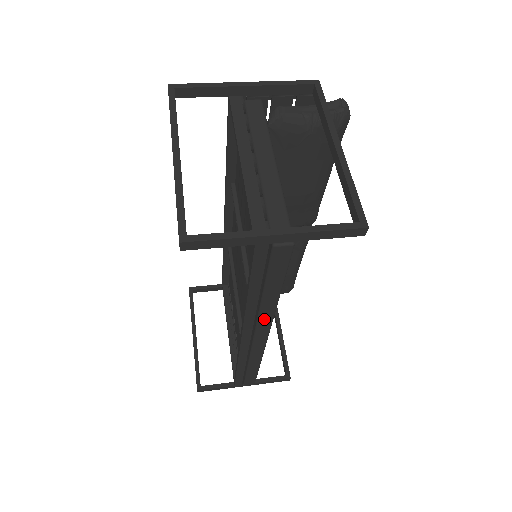
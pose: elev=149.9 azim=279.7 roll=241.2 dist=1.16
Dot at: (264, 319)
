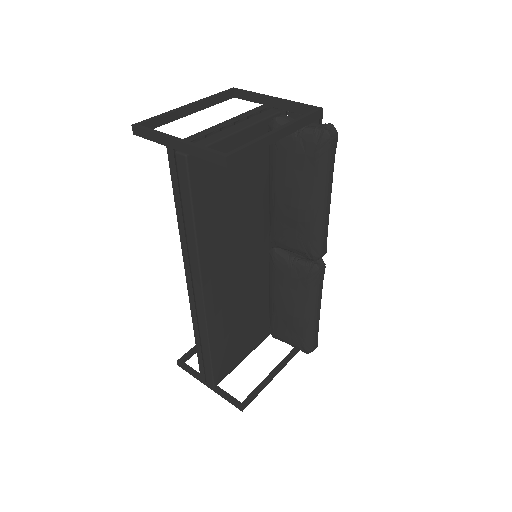
Dot at: (193, 260)
